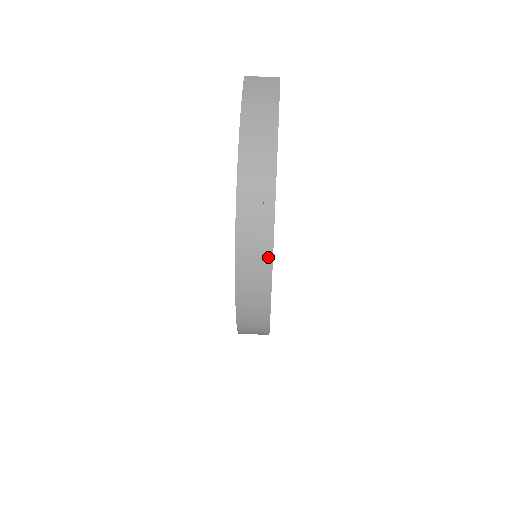
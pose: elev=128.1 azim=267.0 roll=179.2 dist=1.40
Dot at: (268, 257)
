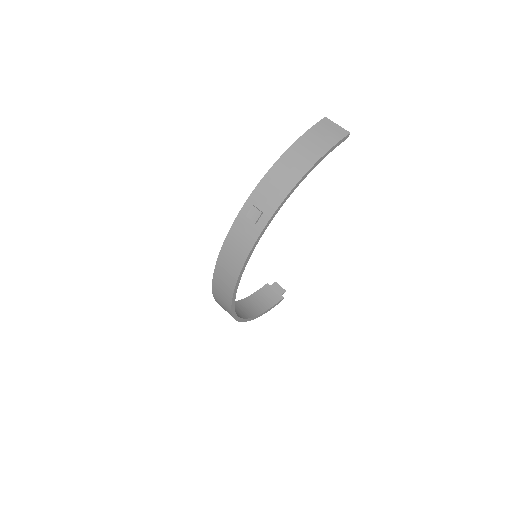
Dot at: (243, 258)
